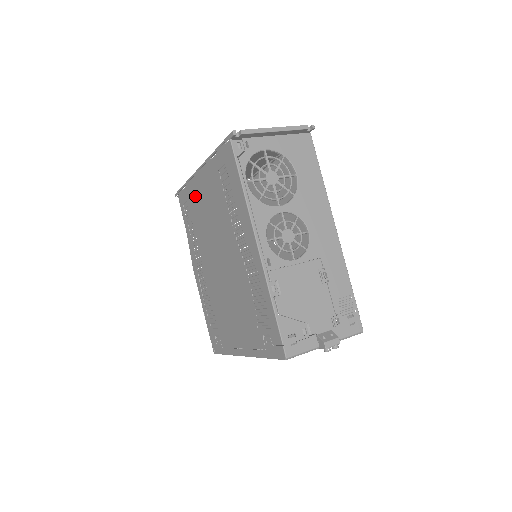
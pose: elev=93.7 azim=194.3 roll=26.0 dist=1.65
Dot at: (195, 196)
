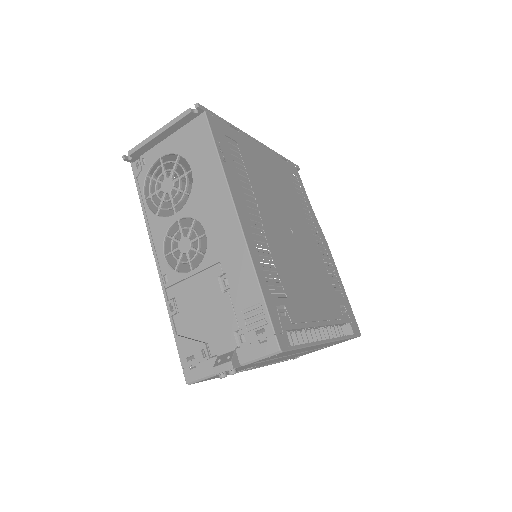
Dot at: occluded
